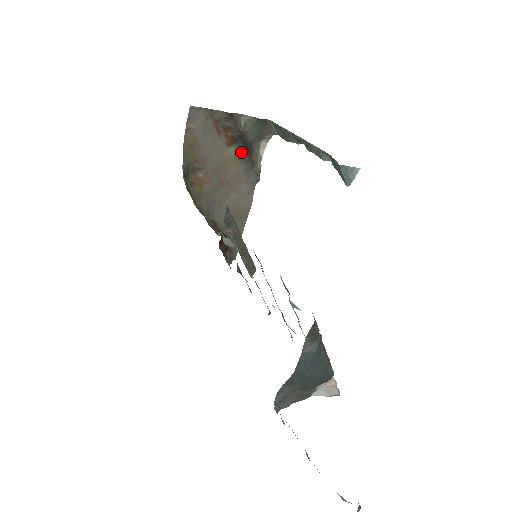
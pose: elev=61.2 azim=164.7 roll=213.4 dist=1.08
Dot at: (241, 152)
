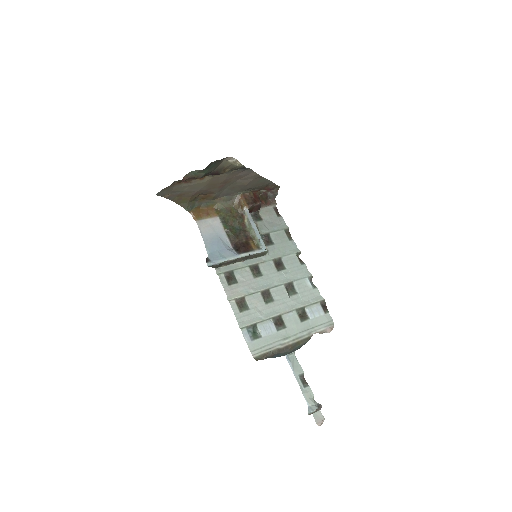
Dot at: occluded
